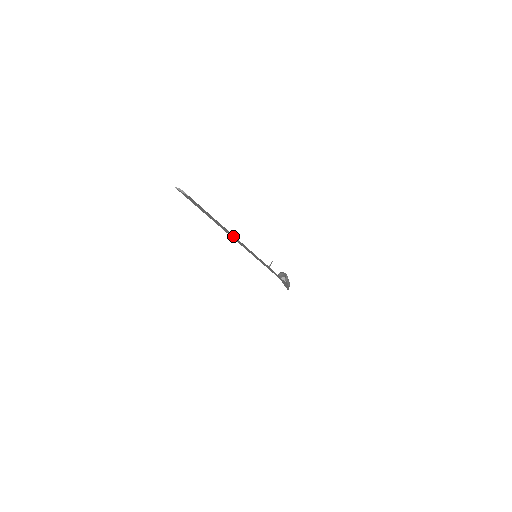
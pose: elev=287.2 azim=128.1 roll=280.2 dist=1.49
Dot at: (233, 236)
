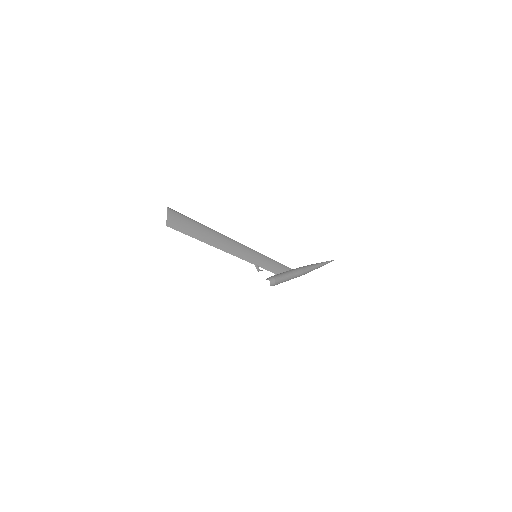
Dot at: (221, 247)
